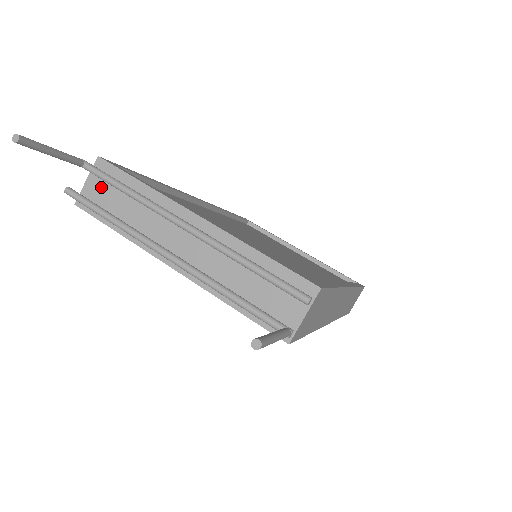
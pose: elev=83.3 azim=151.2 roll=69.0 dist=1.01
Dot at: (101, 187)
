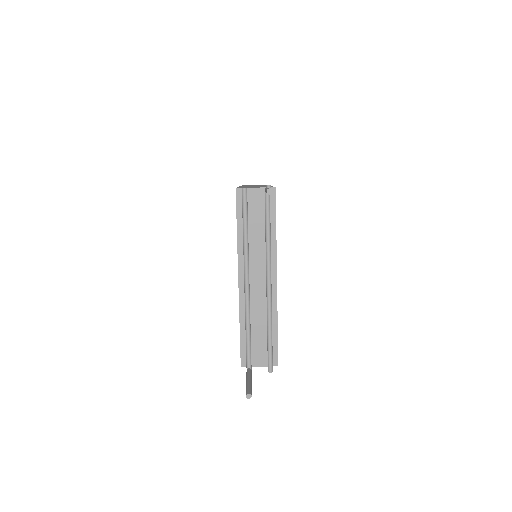
Dot at: (258, 202)
